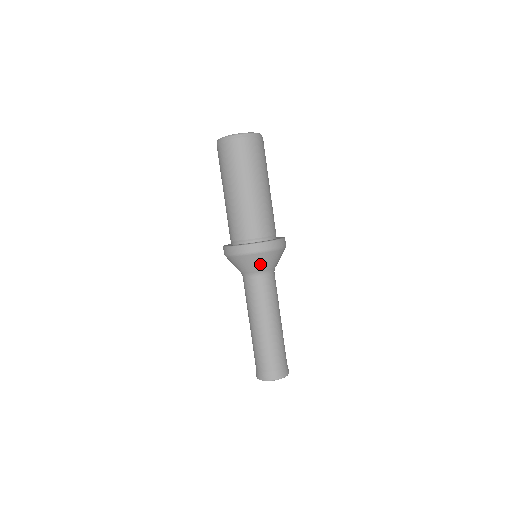
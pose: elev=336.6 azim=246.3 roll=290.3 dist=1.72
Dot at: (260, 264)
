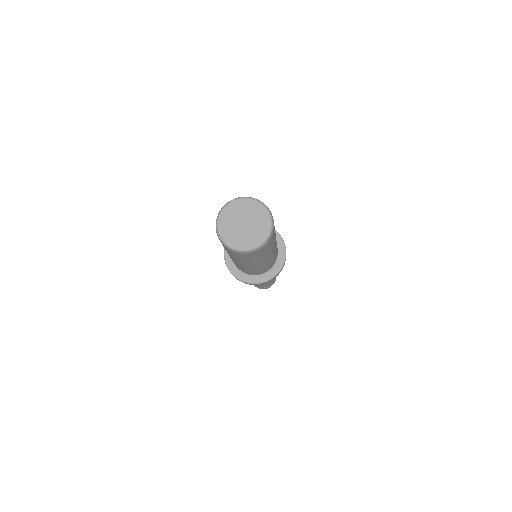
Dot at: occluded
